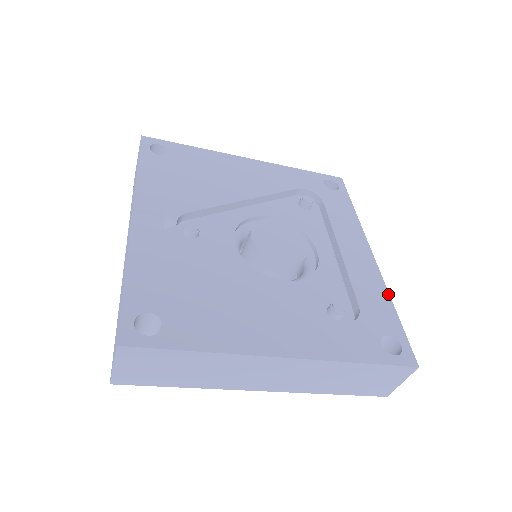
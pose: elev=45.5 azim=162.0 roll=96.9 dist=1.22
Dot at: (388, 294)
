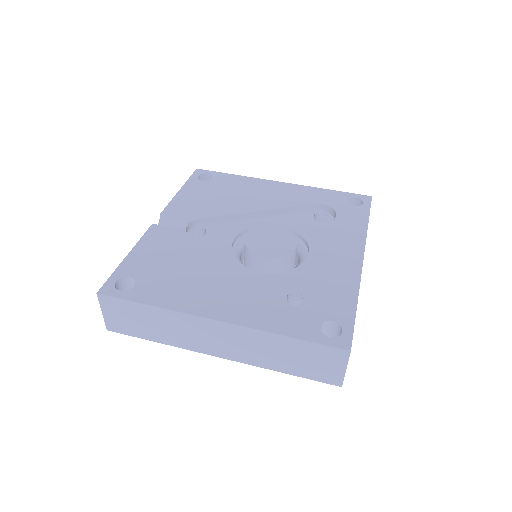
Dot at: (358, 290)
